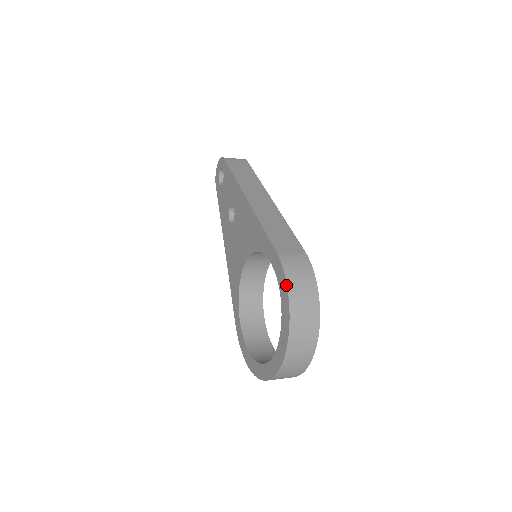
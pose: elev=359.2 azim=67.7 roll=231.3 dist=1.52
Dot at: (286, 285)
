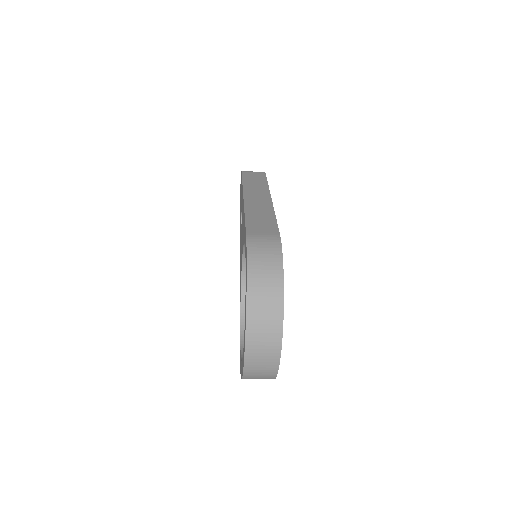
Dot at: (246, 263)
